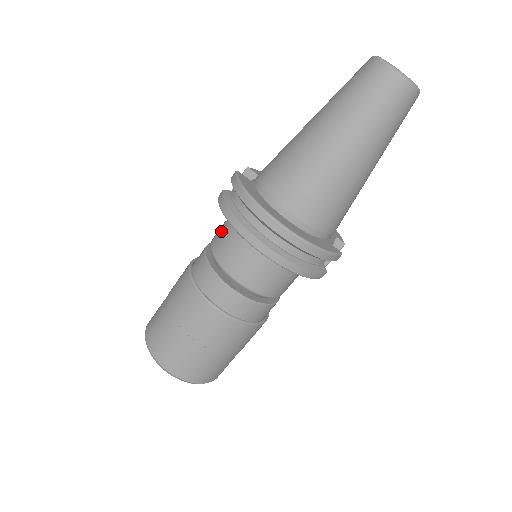
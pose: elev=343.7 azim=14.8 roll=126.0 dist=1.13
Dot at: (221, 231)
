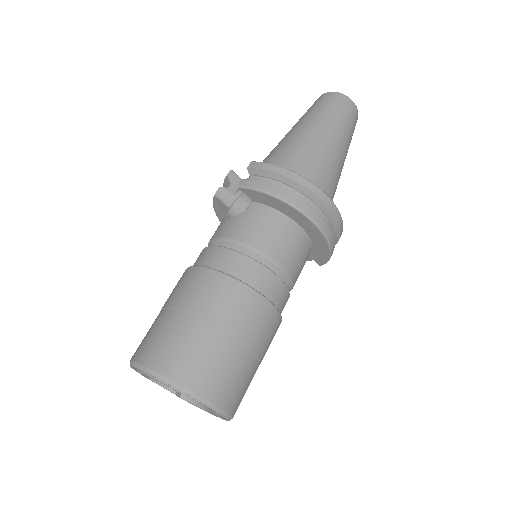
Dot at: (243, 222)
